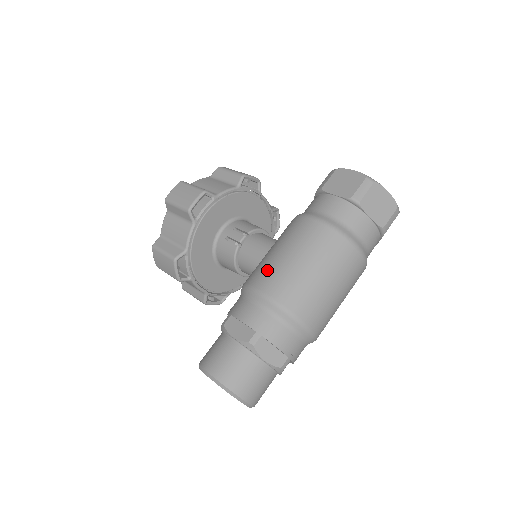
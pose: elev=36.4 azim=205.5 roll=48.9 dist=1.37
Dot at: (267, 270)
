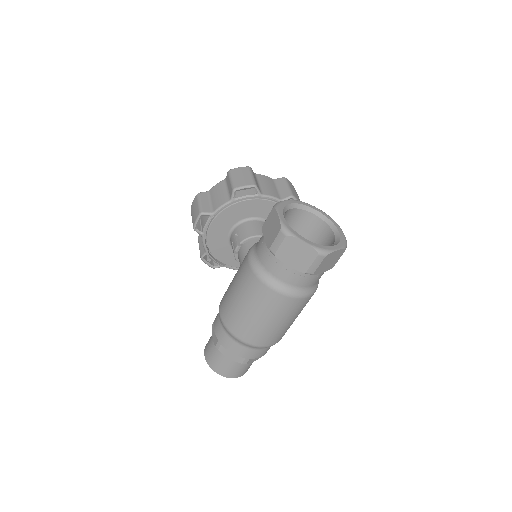
Dot at: (225, 296)
